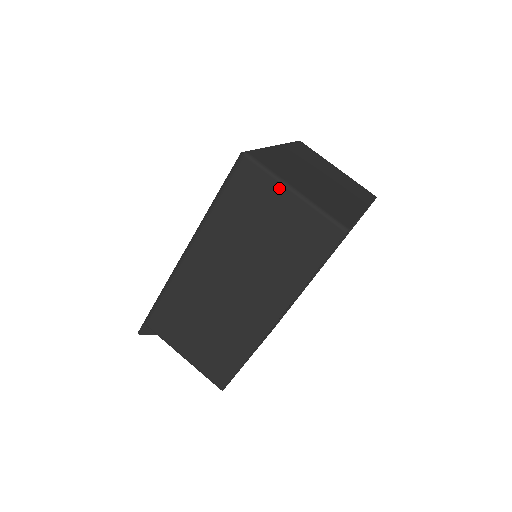
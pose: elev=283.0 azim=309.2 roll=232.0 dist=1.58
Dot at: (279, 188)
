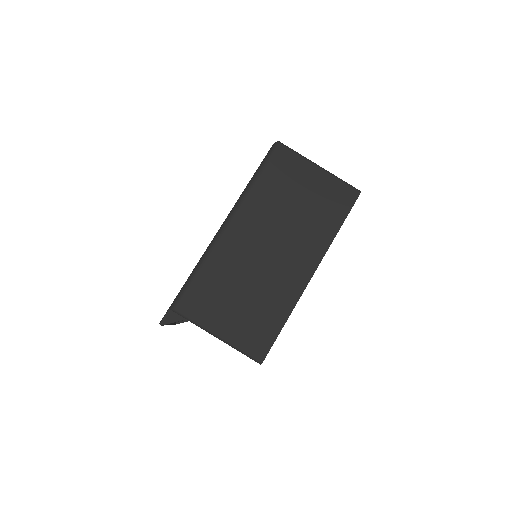
Dot at: (308, 165)
